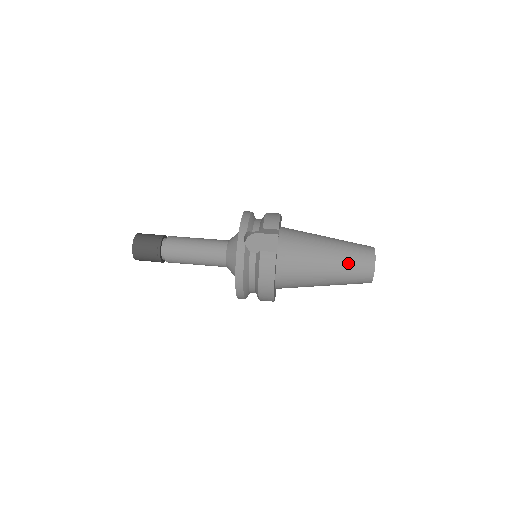
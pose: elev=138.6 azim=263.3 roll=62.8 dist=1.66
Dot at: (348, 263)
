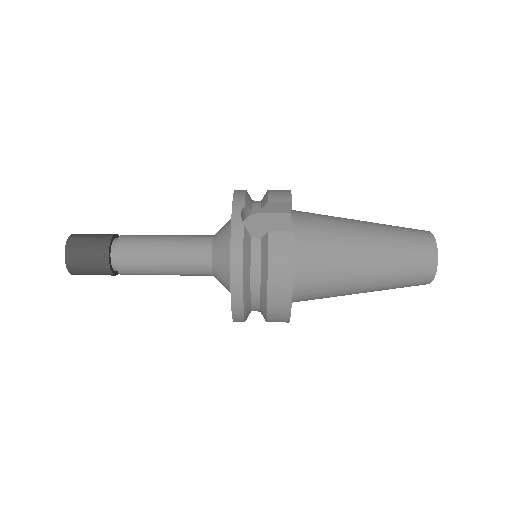
Dot at: (398, 250)
